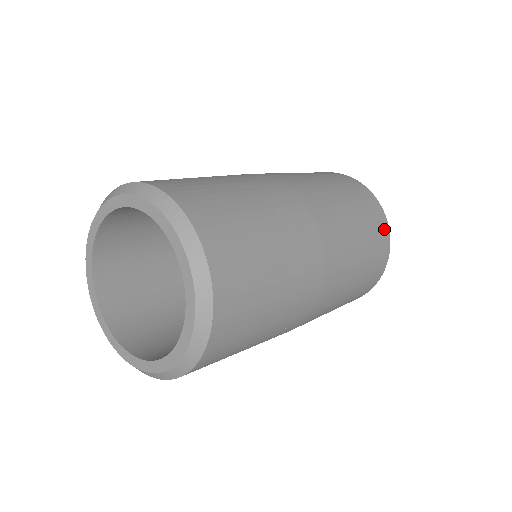
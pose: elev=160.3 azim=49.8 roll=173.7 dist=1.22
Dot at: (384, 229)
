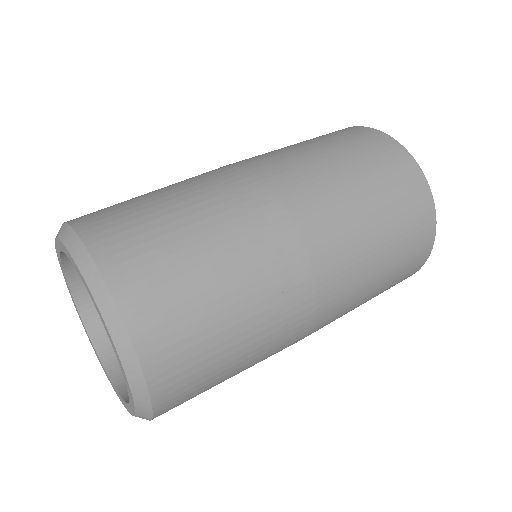
Dot at: (426, 213)
